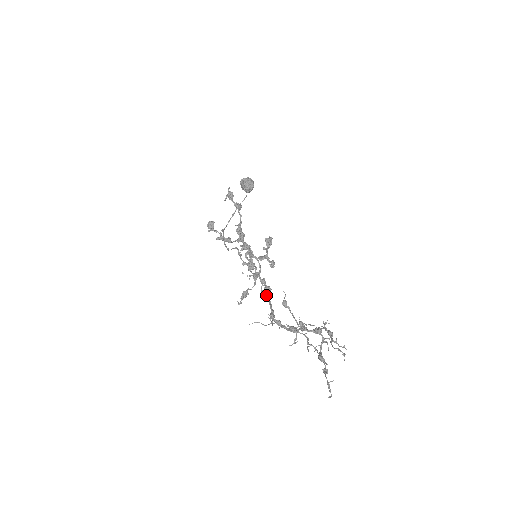
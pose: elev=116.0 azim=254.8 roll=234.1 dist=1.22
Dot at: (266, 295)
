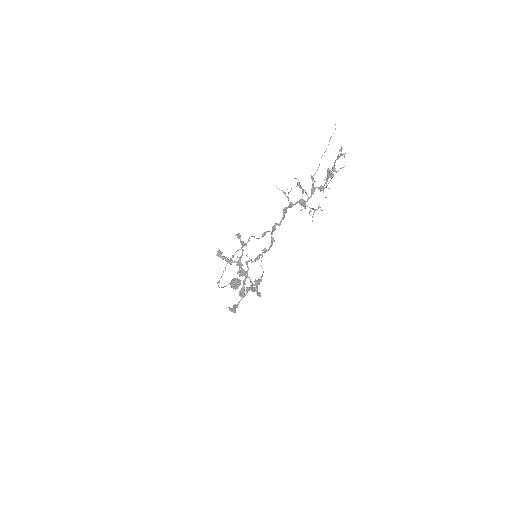
Dot at: (276, 223)
